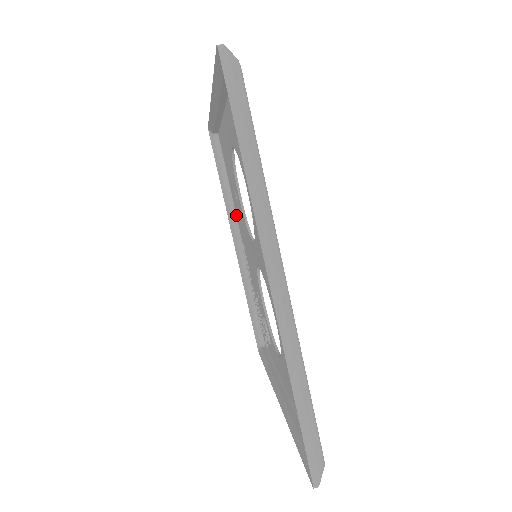
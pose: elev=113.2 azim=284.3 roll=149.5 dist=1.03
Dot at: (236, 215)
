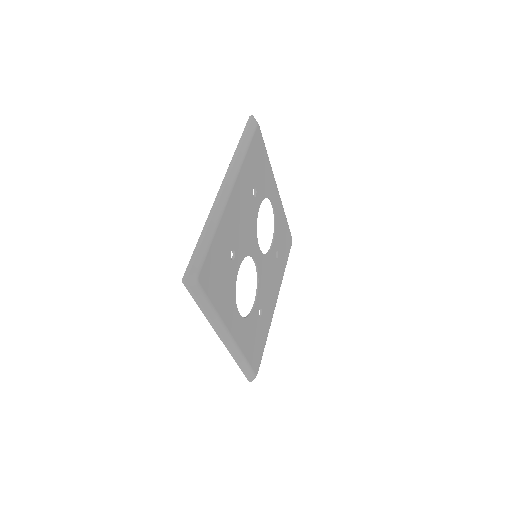
Dot at: occluded
